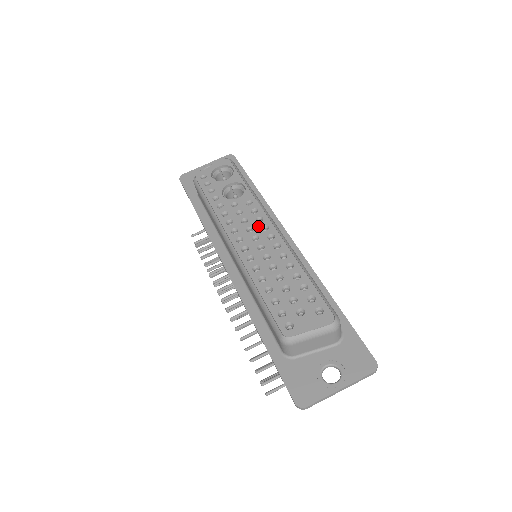
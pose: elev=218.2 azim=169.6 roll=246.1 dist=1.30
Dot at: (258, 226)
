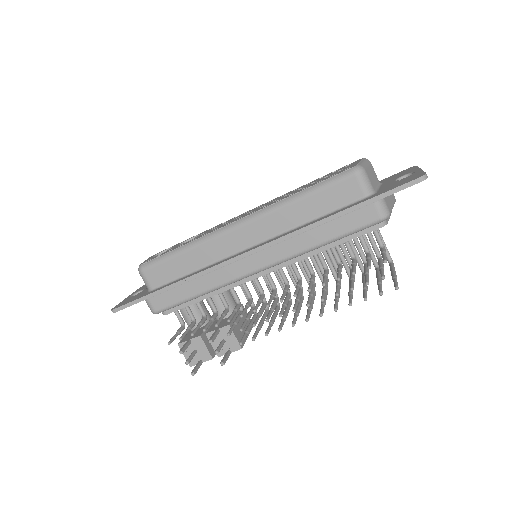
Dot at: (240, 215)
